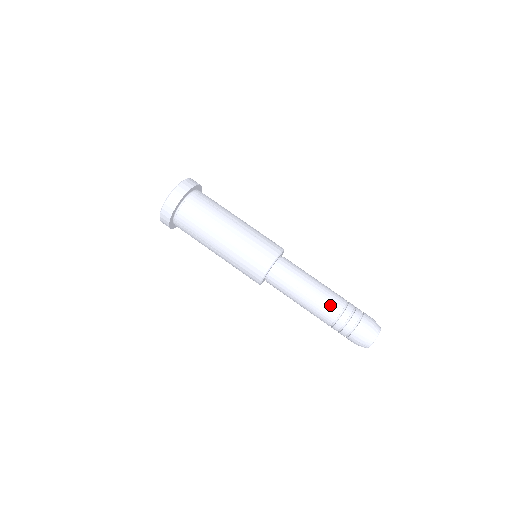
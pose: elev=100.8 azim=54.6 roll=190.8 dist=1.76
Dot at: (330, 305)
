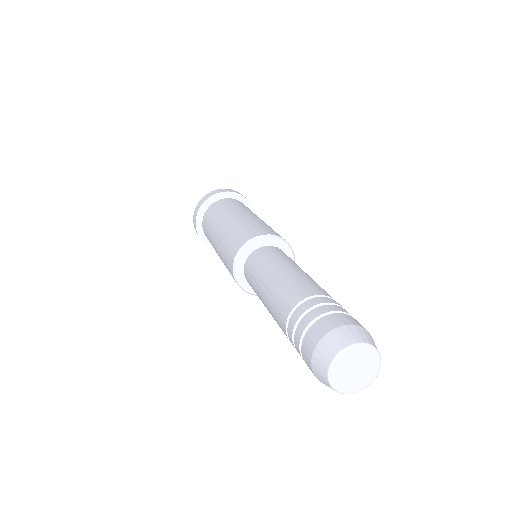
Dot at: (284, 298)
